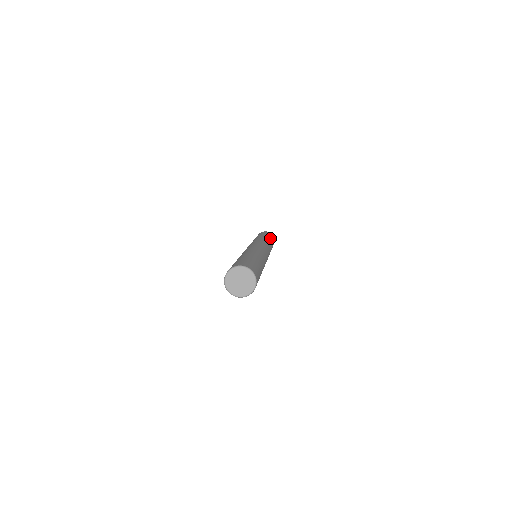
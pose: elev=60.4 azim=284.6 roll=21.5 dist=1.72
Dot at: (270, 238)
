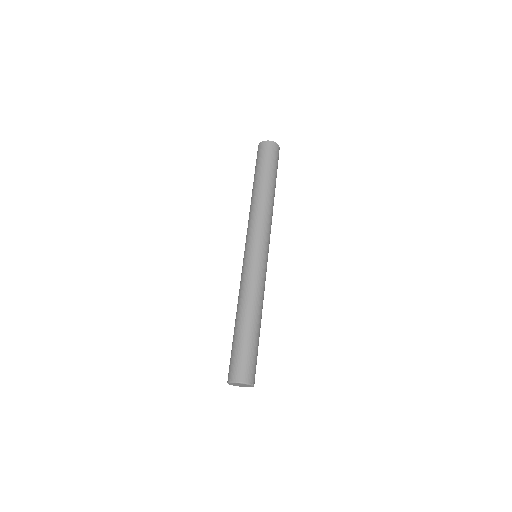
Dot at: (268, 174)
